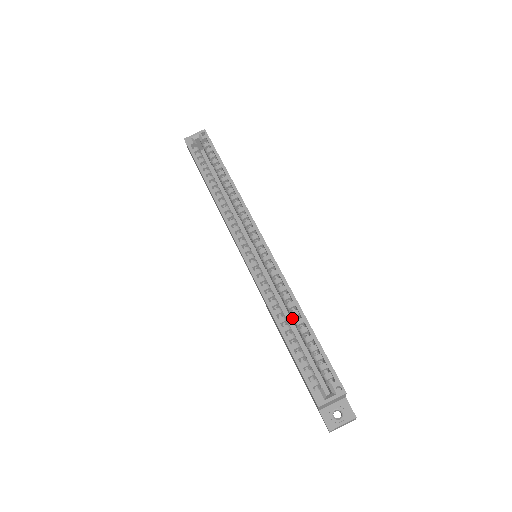
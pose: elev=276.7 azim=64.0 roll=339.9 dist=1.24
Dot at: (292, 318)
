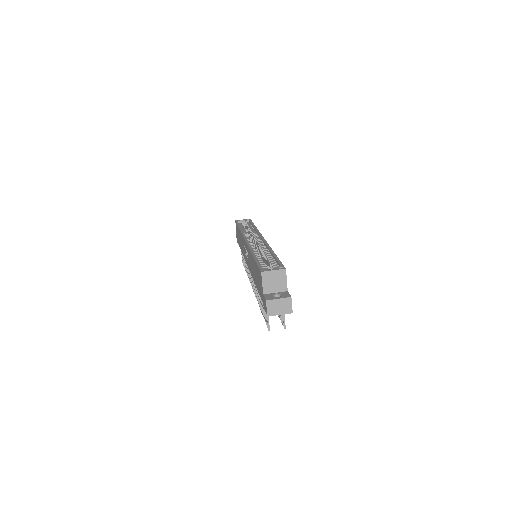
Dot at: (265, 260)
